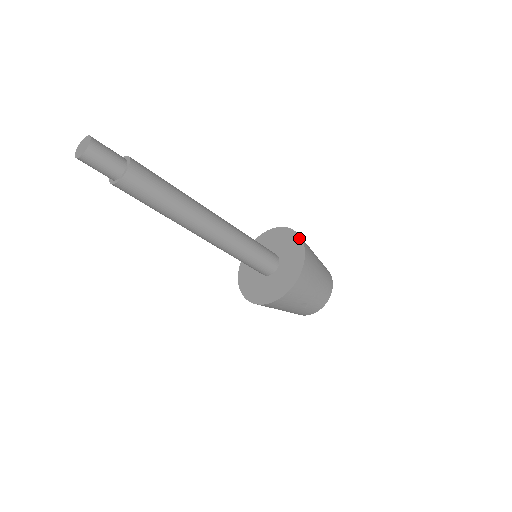
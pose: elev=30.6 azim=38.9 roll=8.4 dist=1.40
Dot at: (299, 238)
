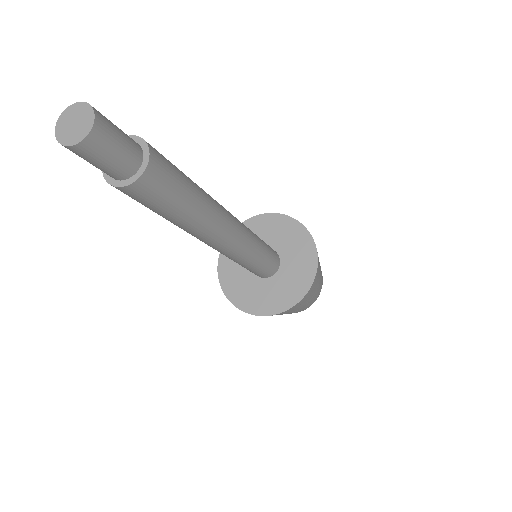
Dot at: (311, 239)
